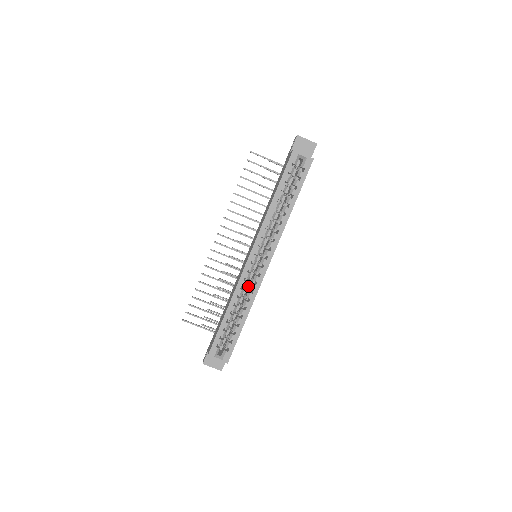
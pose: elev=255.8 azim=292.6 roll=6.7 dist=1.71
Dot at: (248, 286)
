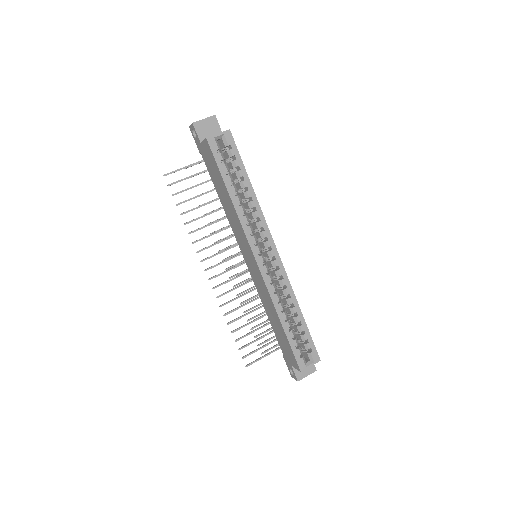
Dot at: occluded
